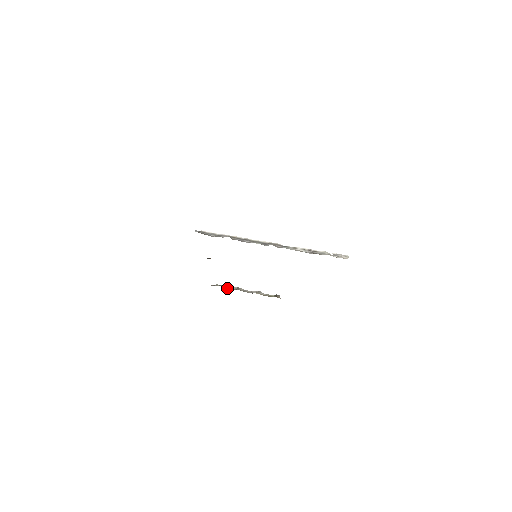
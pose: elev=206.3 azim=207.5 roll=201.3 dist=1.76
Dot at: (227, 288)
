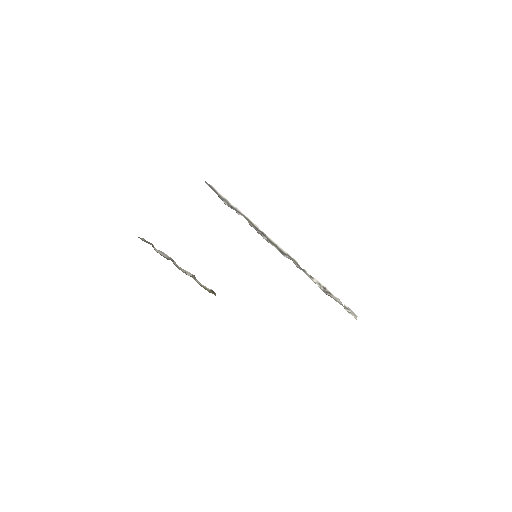
Dot at: (156, 251)
